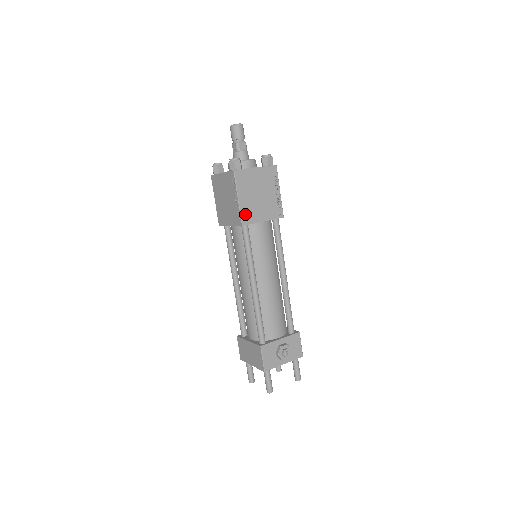
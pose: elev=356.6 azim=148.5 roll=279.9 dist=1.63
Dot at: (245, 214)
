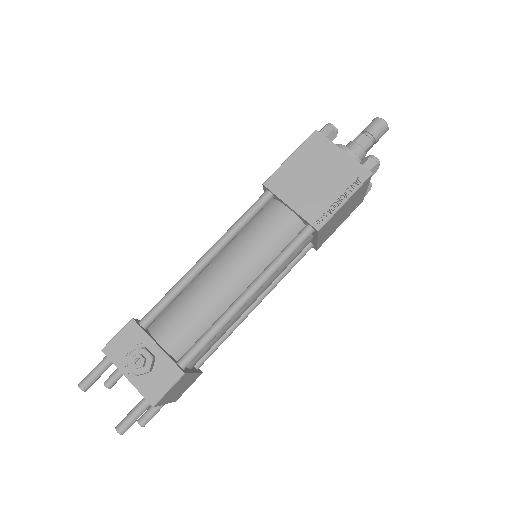
Dot at: (279, 178)
